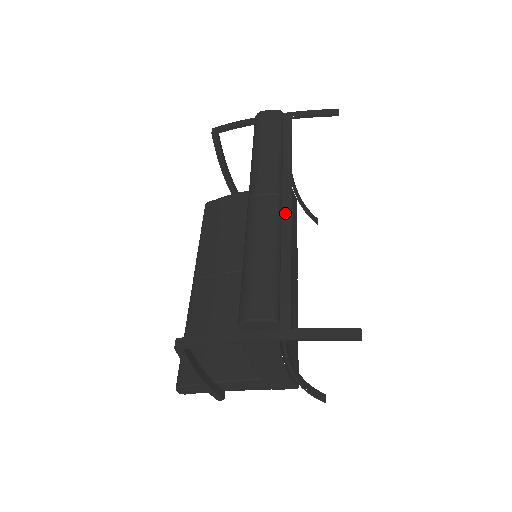
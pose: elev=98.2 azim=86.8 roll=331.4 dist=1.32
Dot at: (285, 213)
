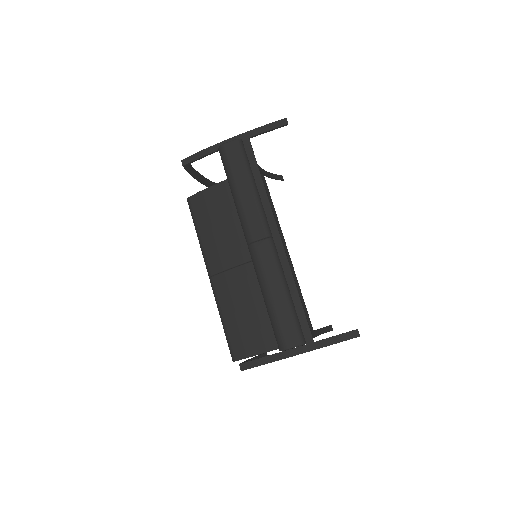
Dot at: (278, 247)
